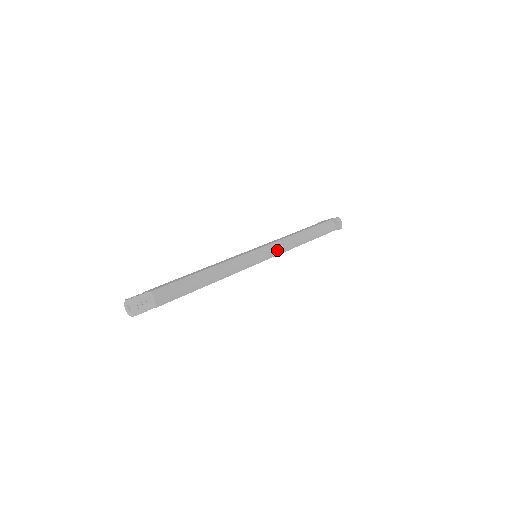
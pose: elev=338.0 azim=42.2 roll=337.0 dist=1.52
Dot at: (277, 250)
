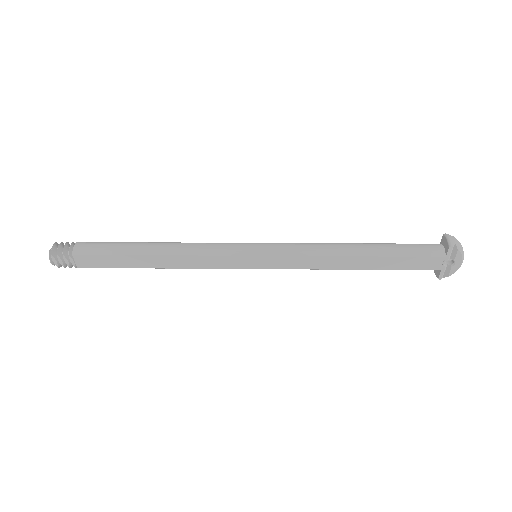
Dot at: (288, 248)
